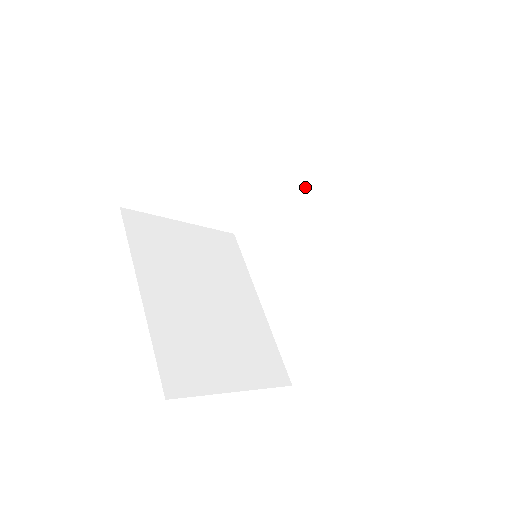
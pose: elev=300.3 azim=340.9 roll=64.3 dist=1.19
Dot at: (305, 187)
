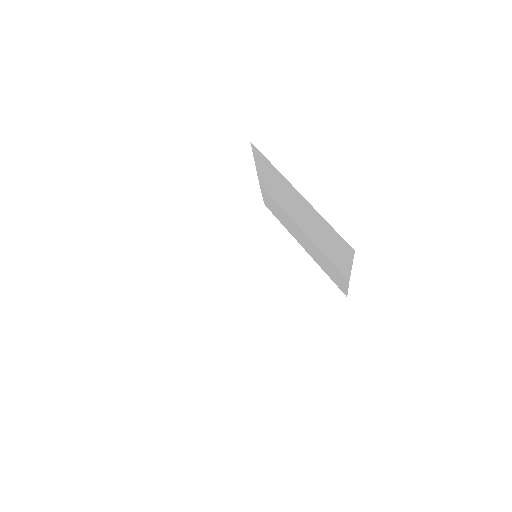
Dot at: (253, 226)
